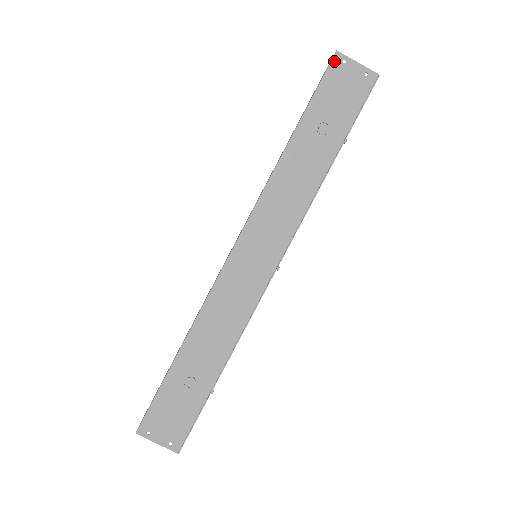
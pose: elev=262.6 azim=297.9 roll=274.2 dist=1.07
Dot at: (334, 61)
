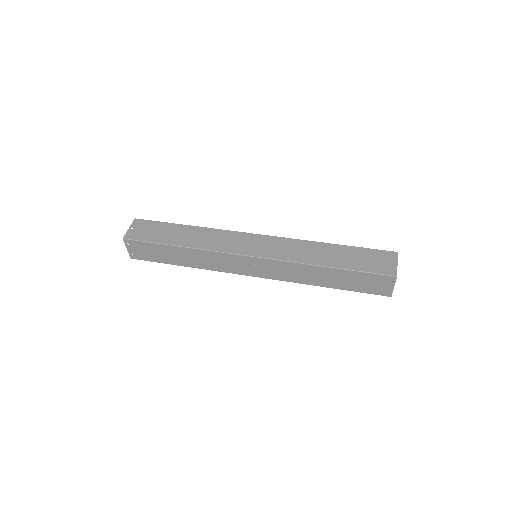
Dot at: (390, 277)
